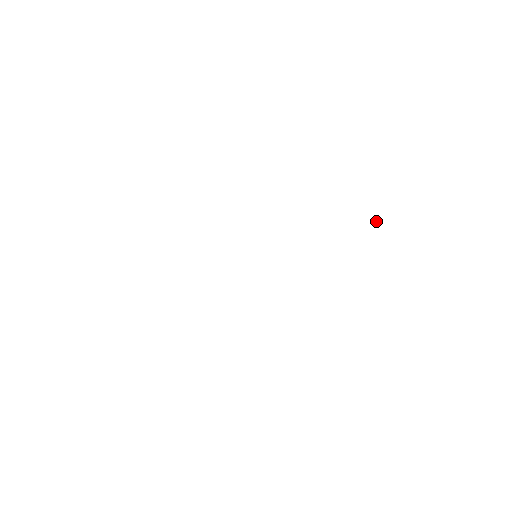
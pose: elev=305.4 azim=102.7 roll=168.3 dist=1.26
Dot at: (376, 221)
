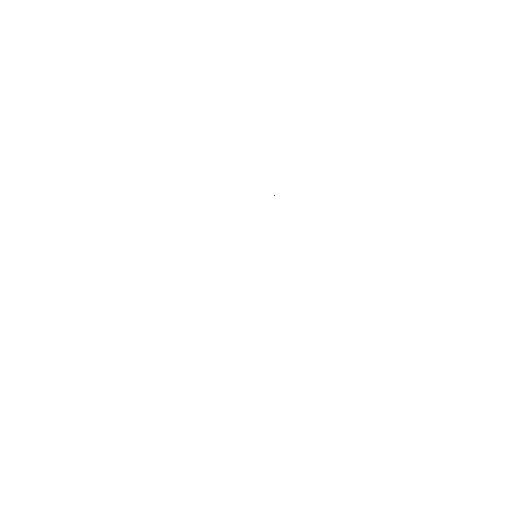
Dot at: occluded
